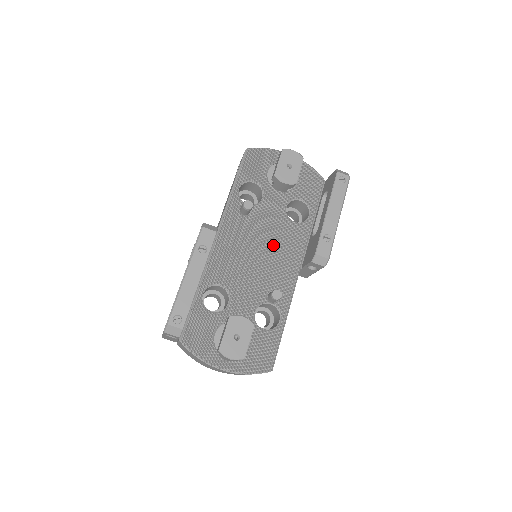
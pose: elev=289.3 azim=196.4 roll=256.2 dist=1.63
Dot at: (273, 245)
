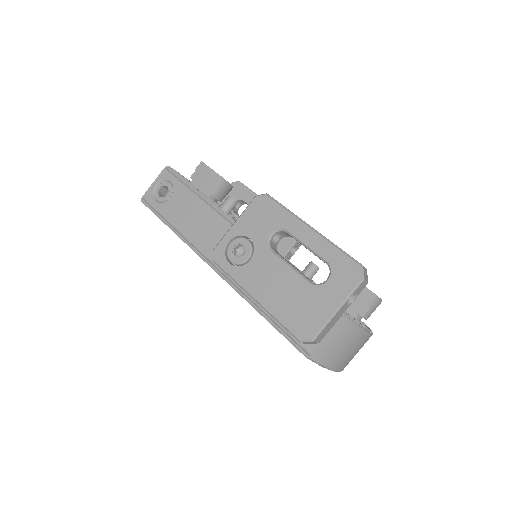
Dot at: occluded
